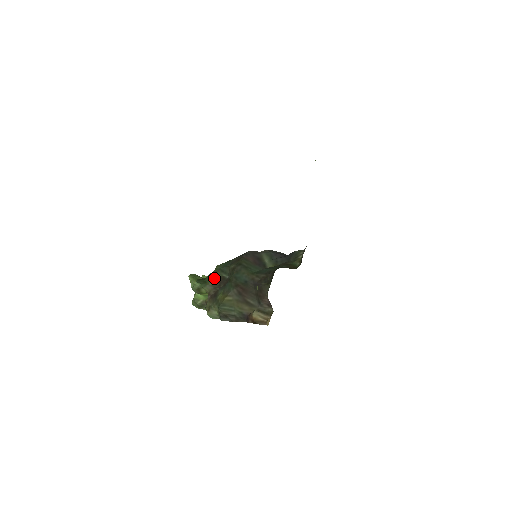
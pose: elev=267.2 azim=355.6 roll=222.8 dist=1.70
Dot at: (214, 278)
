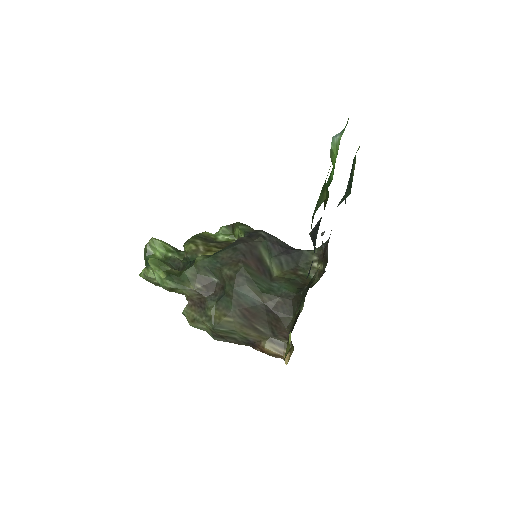
Dot at: (196, 279)
